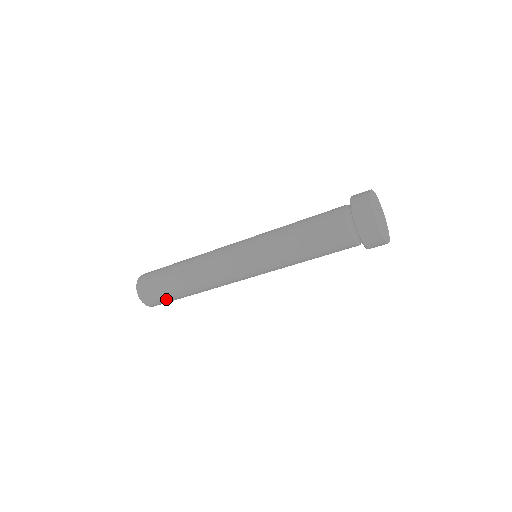
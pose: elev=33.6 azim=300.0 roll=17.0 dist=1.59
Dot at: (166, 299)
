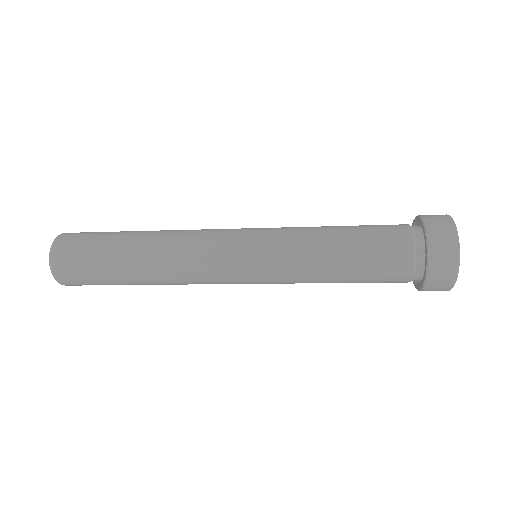
Dot at: (95, 281)
